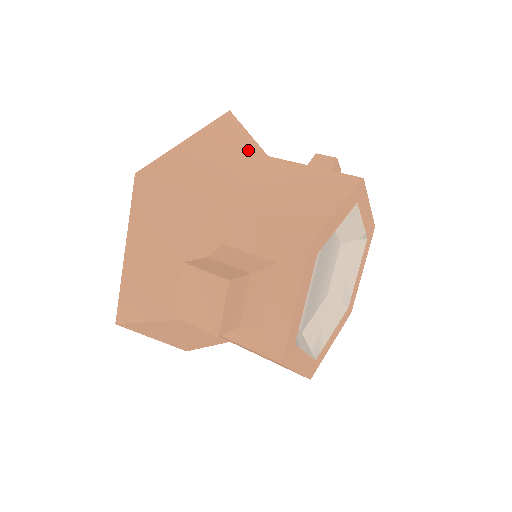
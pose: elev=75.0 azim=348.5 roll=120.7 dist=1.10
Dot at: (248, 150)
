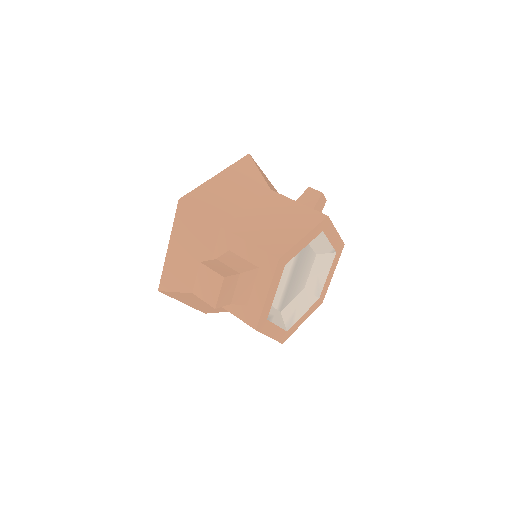
Dot at: (257, 185)
